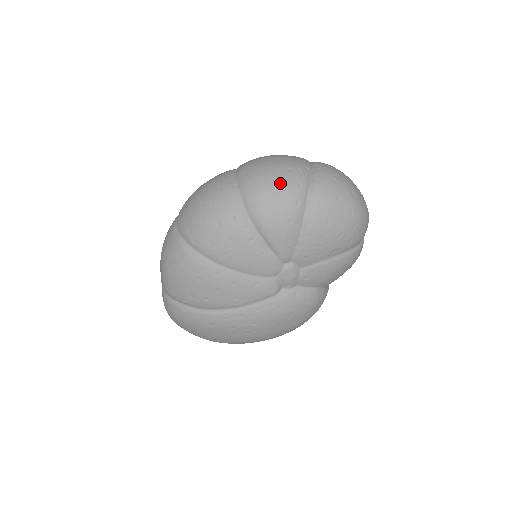
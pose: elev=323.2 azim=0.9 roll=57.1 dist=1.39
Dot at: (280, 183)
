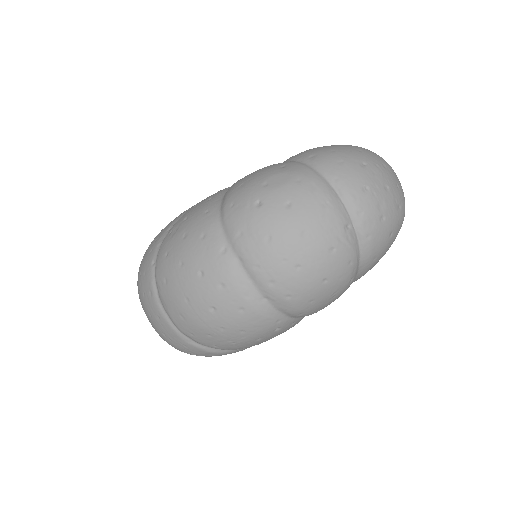
Dot at: (329, 279)
